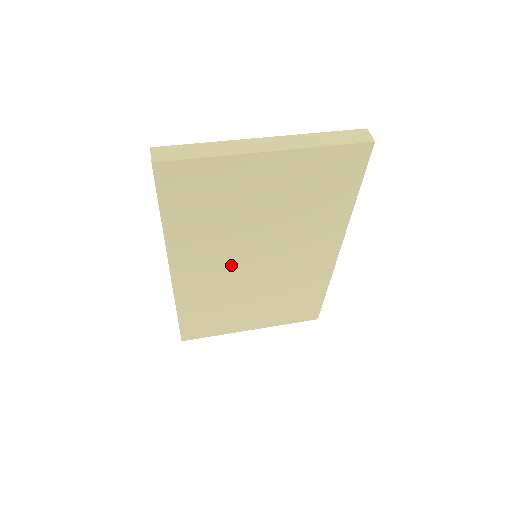
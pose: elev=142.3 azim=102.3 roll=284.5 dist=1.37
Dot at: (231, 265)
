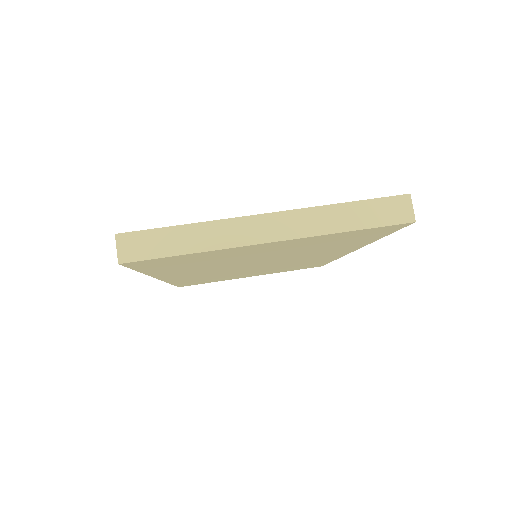
Dot at: (227, 269)
